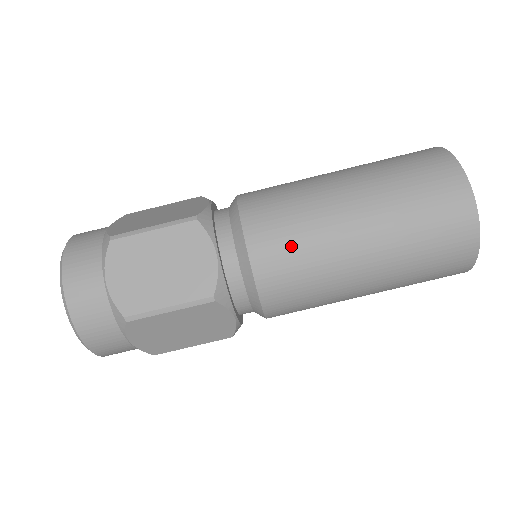
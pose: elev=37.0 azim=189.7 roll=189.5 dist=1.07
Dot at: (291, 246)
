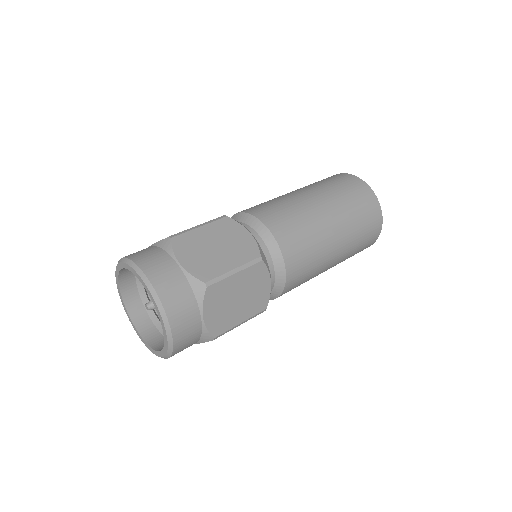
Dot at: (292, 221)
